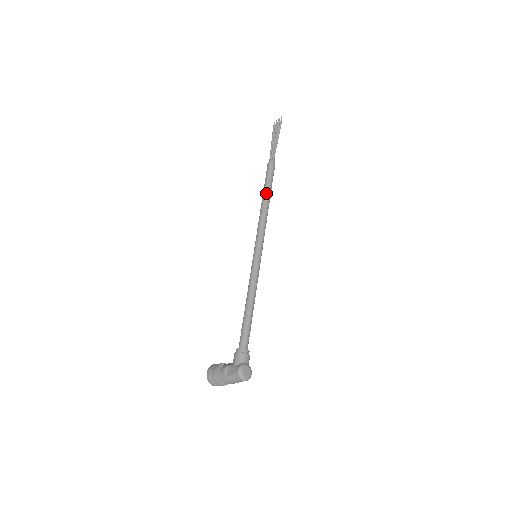
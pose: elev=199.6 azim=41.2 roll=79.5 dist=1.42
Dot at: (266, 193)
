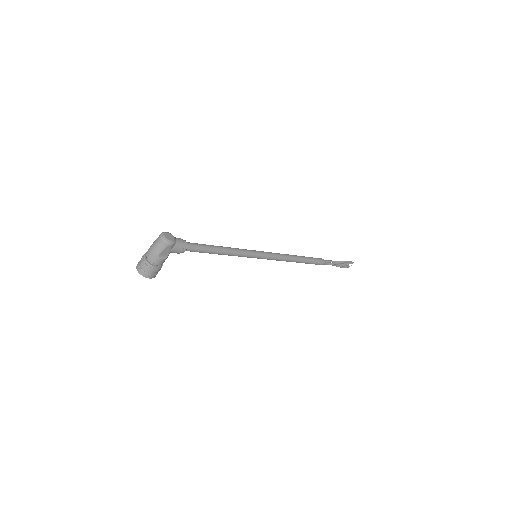
Dot at: (300, 256)
